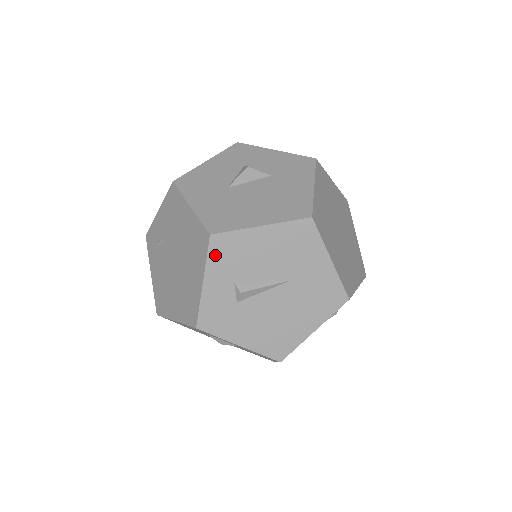
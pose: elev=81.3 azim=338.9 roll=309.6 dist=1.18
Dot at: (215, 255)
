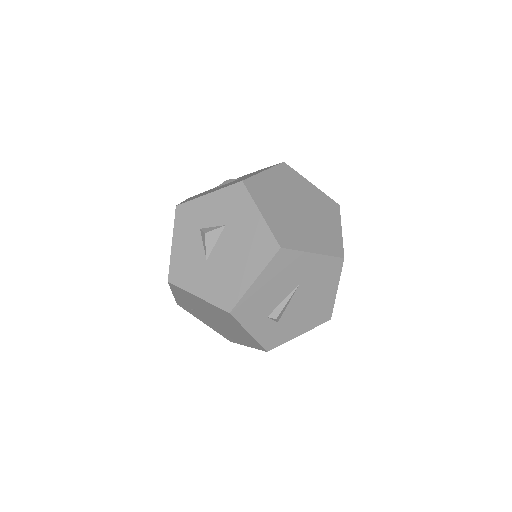
Dot at: (242, 318)
